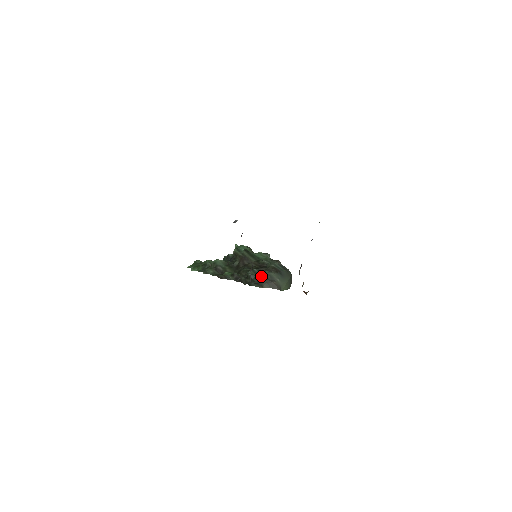
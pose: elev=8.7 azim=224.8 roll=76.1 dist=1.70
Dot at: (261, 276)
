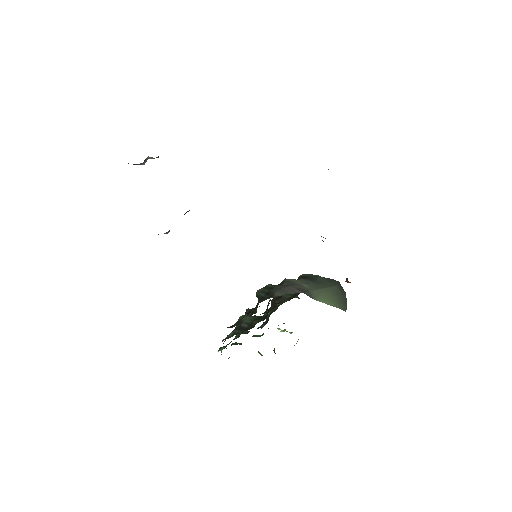
Dot at: occluded
